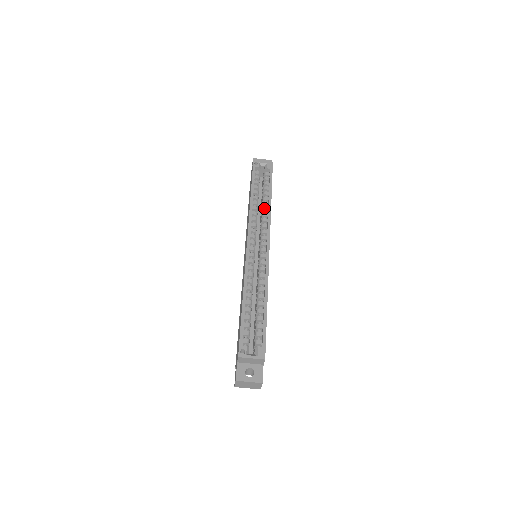
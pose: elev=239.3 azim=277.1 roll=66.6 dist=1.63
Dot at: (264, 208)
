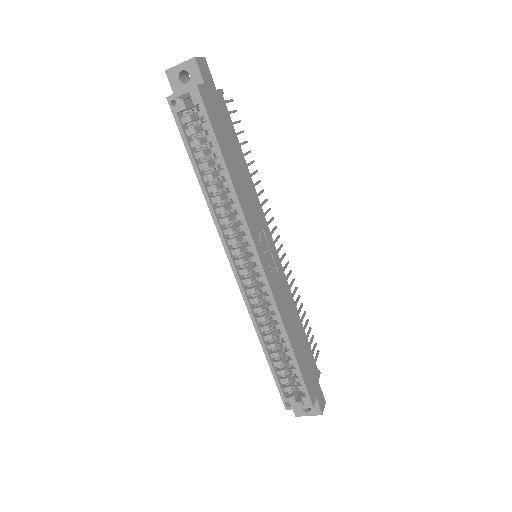
Dot at: (227, 195)
